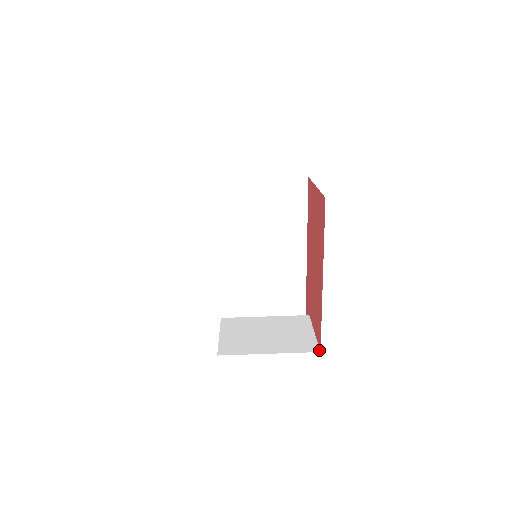
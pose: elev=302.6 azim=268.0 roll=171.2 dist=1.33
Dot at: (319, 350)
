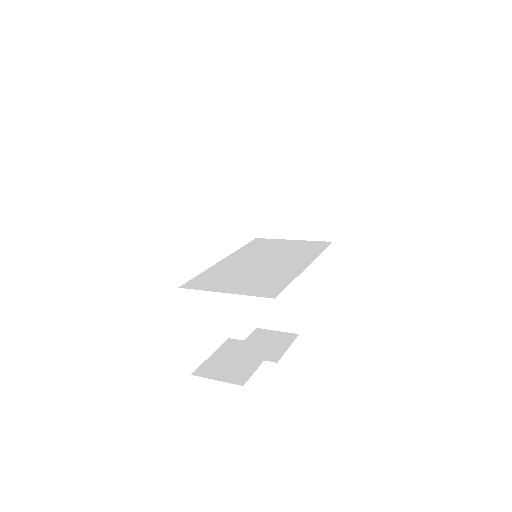
Dot at: occluded
